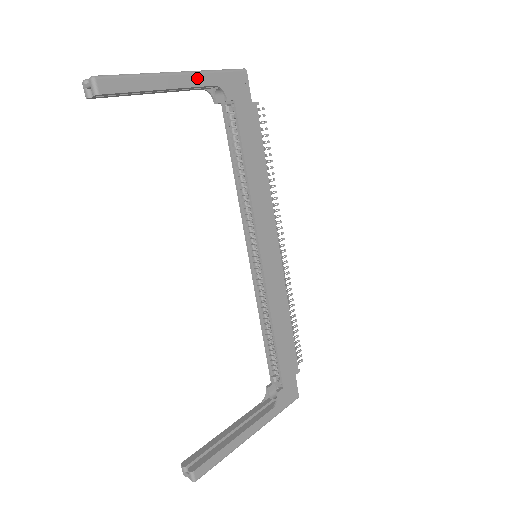
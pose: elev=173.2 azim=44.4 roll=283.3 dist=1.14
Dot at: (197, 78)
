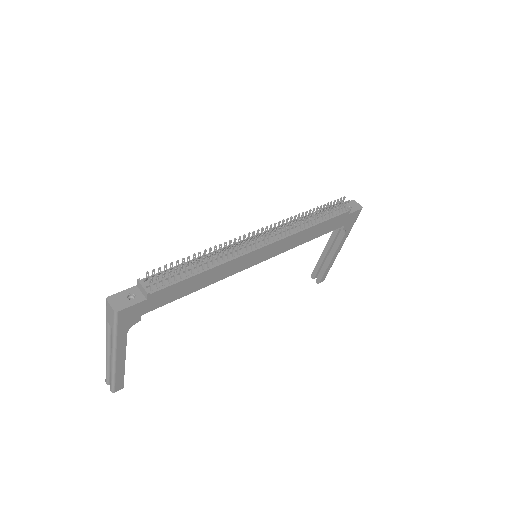
Dot at: (120, 347)
